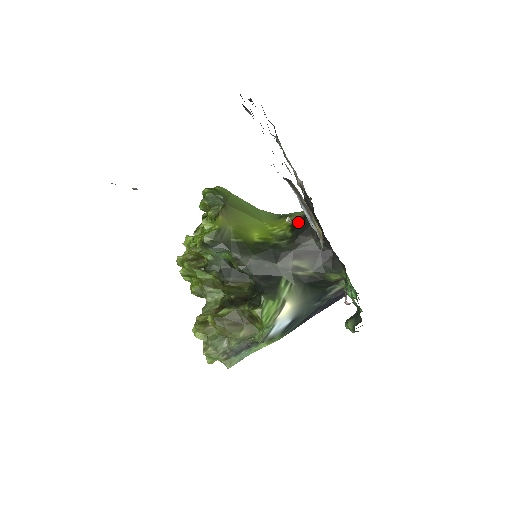
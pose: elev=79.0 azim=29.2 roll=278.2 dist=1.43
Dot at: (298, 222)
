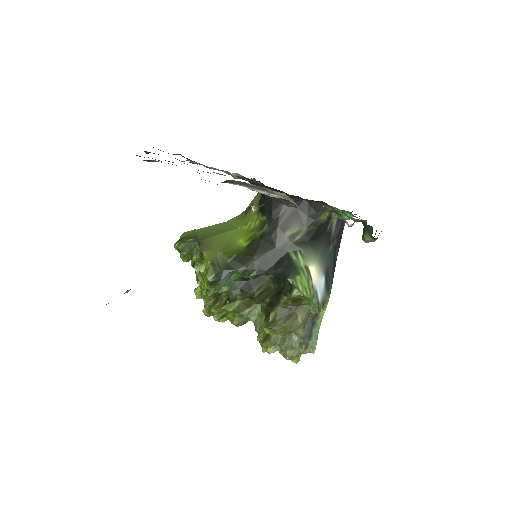
Dot at: occluded
